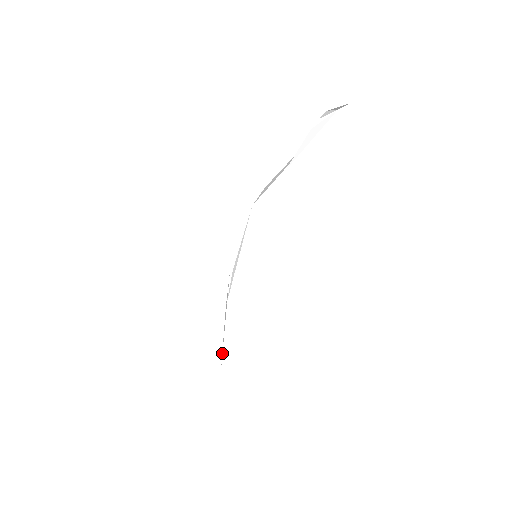
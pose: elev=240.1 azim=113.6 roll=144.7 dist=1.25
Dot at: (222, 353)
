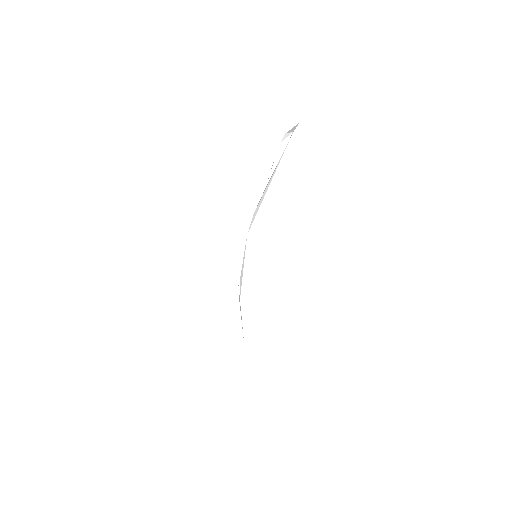
Dot at: occluded
